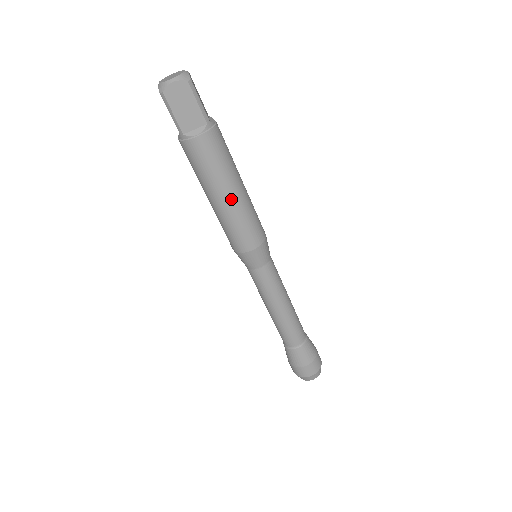
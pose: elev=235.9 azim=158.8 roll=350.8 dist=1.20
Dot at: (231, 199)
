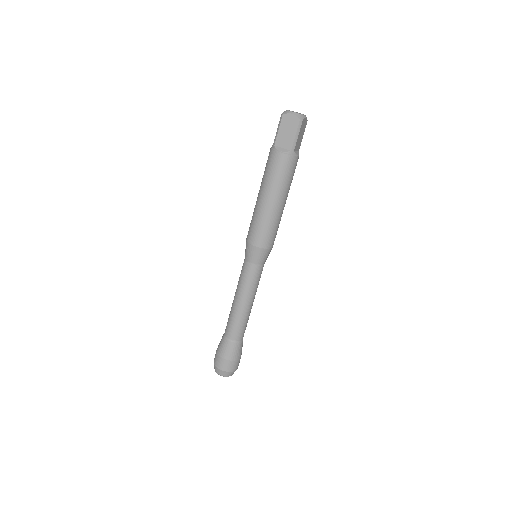
Dot at: occluded
